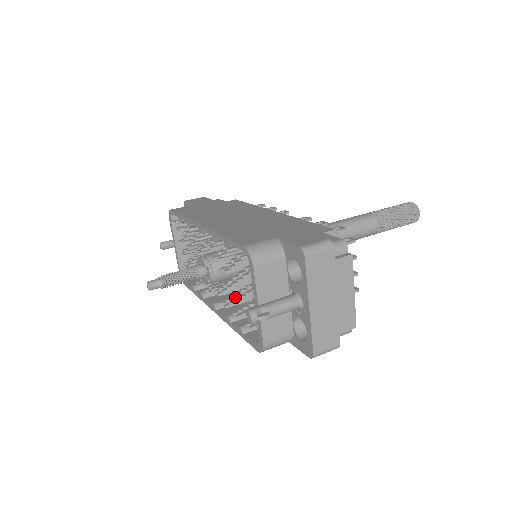
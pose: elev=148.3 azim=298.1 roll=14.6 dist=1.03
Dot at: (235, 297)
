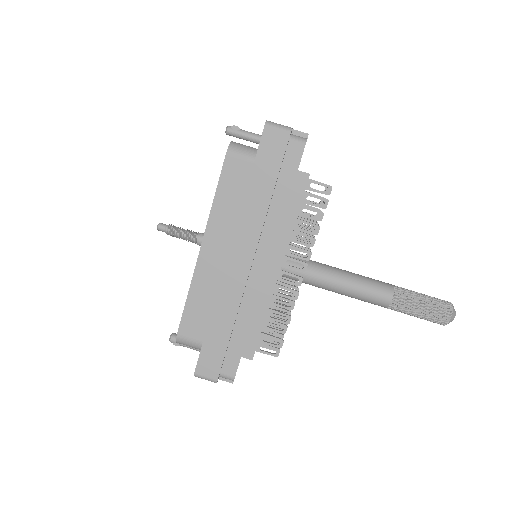
Dot at: occluded
